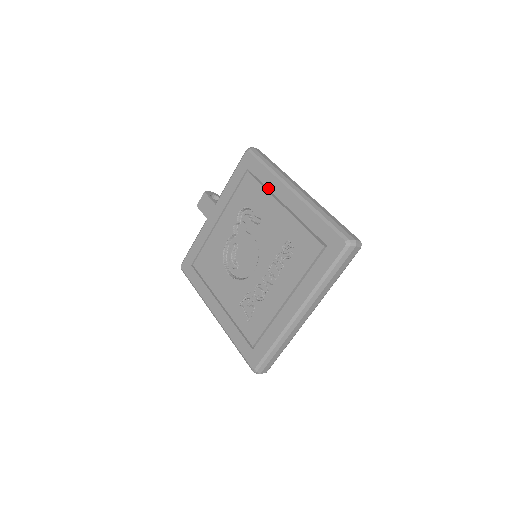
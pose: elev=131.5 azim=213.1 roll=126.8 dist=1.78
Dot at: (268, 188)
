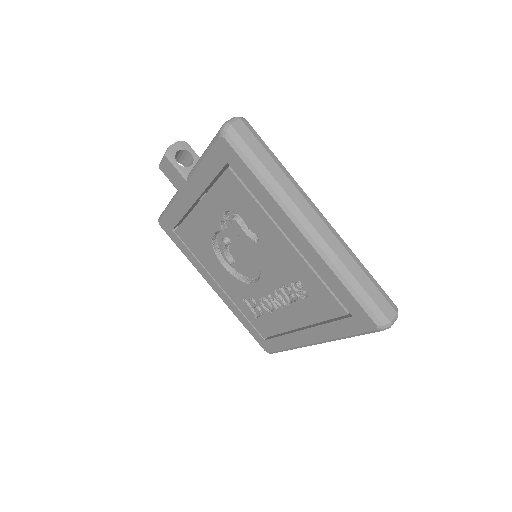
Dot at: (265, 209)
